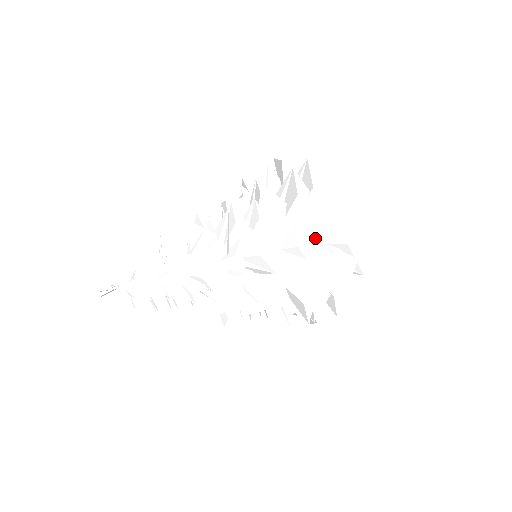
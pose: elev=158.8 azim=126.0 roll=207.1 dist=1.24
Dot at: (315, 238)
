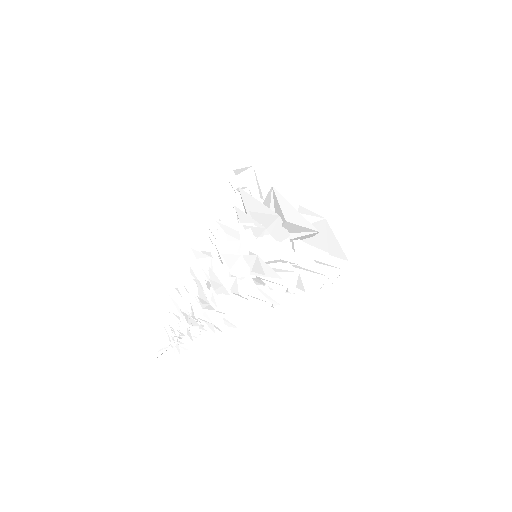
Dot at: occluded
